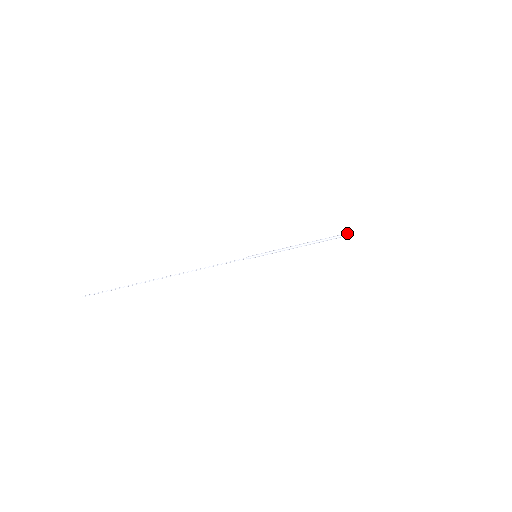
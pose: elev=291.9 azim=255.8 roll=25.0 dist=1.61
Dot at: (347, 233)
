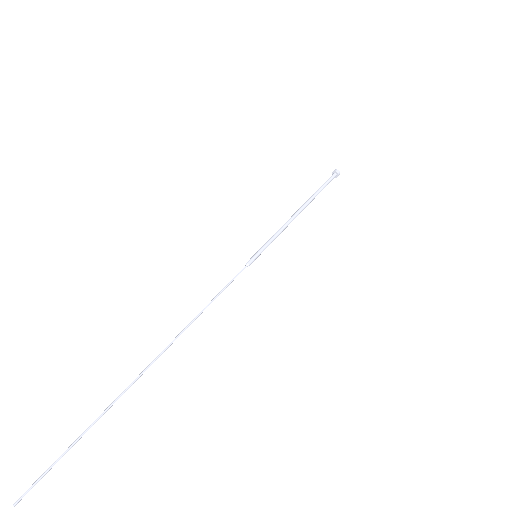
Dot at: occluded
